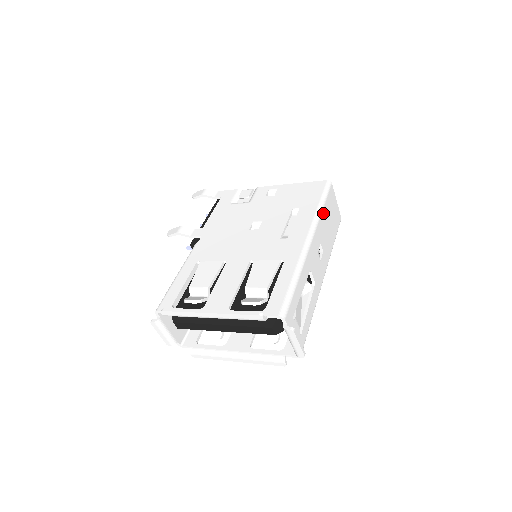
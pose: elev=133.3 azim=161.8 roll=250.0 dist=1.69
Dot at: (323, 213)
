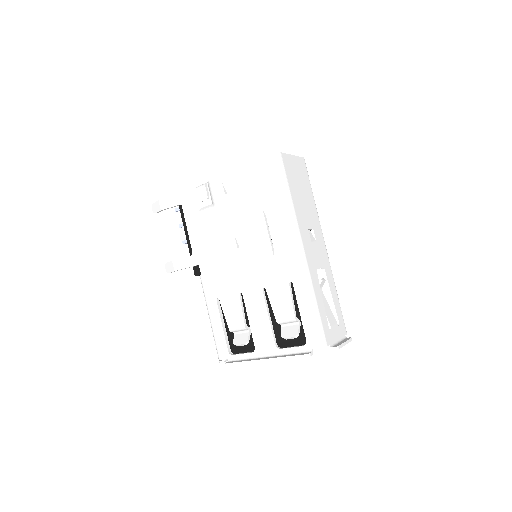
Dot at: (294, 200)
